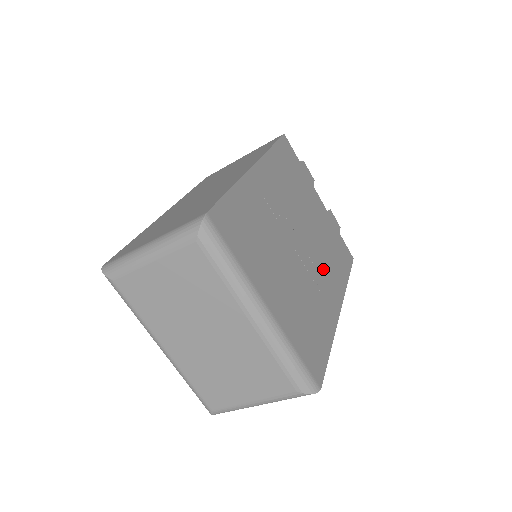
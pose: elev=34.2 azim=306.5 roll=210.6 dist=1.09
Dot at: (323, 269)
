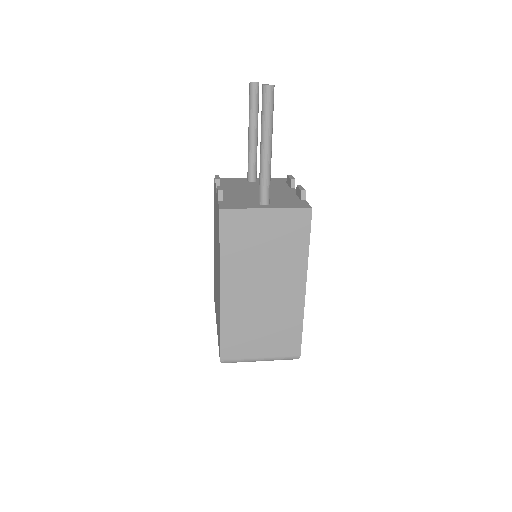
Dot at: occluded
